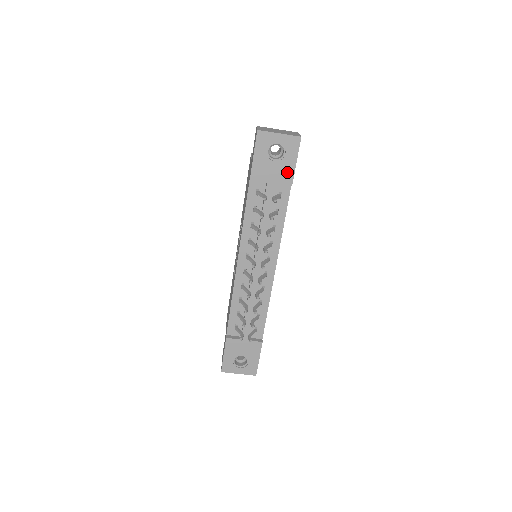
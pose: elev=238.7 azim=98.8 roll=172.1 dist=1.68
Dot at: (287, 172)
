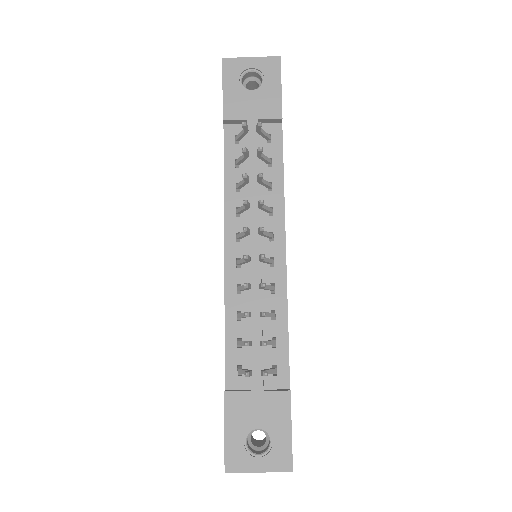
Dot at: (271, 101)
